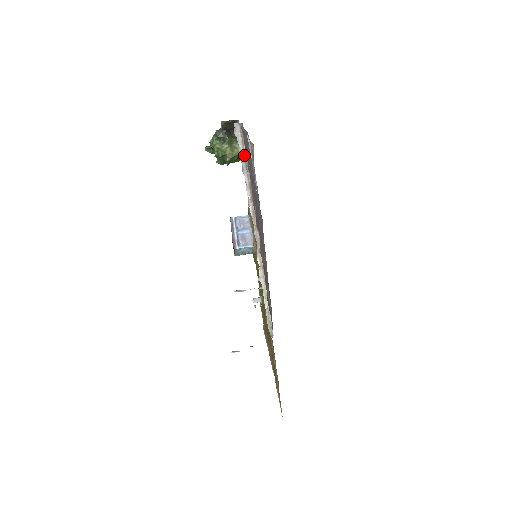
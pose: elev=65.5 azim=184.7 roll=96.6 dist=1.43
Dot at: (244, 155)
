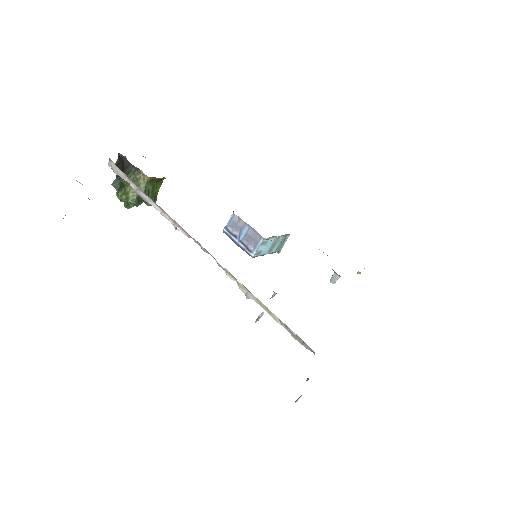
Dot at: (135, 185)
